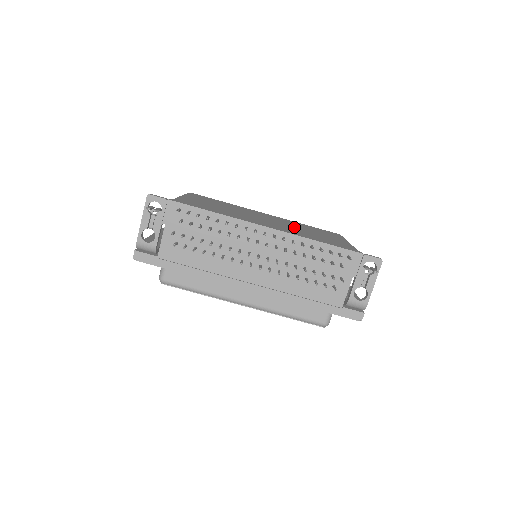
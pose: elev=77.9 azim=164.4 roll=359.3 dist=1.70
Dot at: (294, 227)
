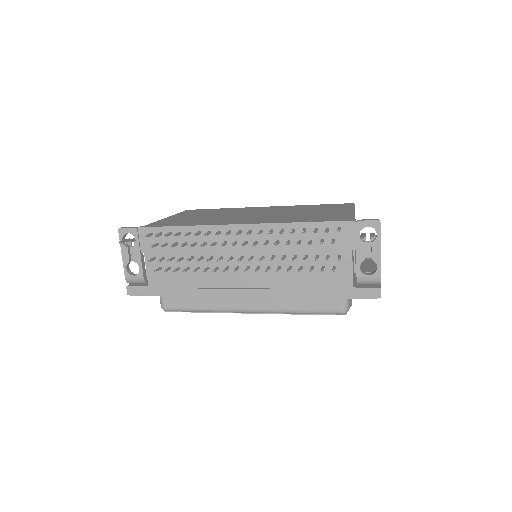
Dot at: (286, 213)
